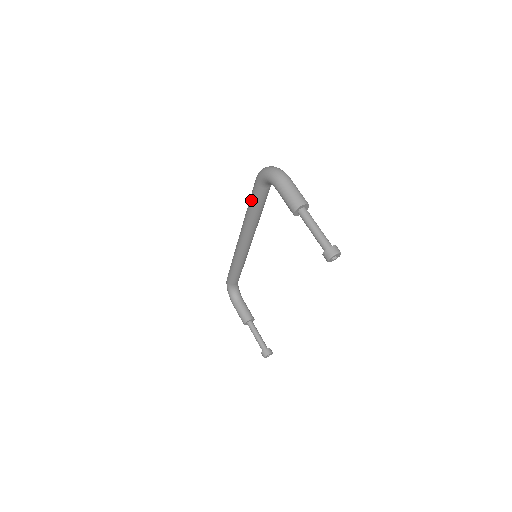
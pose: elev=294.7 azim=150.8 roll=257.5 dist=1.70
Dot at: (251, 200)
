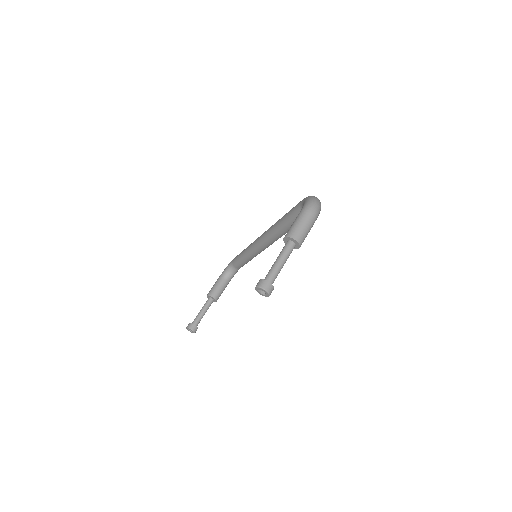
Dot at: (289, 211)
